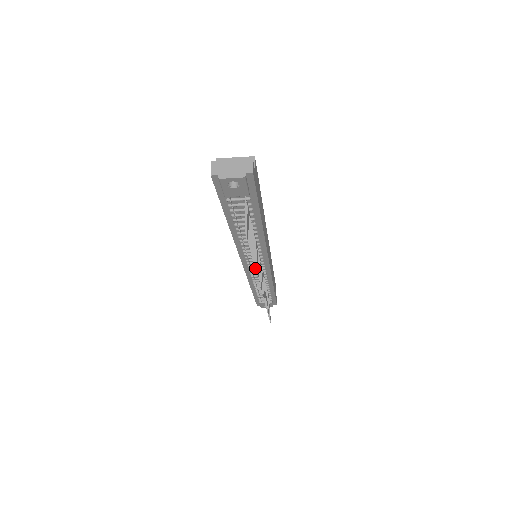
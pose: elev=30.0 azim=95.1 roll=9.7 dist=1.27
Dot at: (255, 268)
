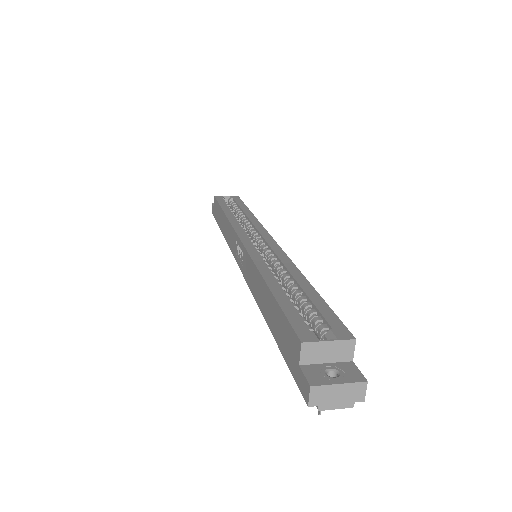
Dot at: occluded
